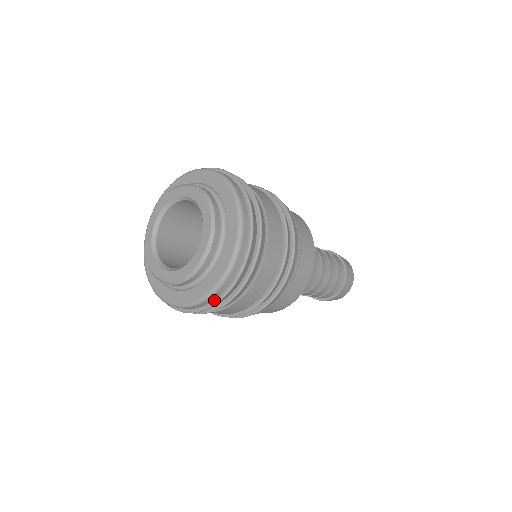
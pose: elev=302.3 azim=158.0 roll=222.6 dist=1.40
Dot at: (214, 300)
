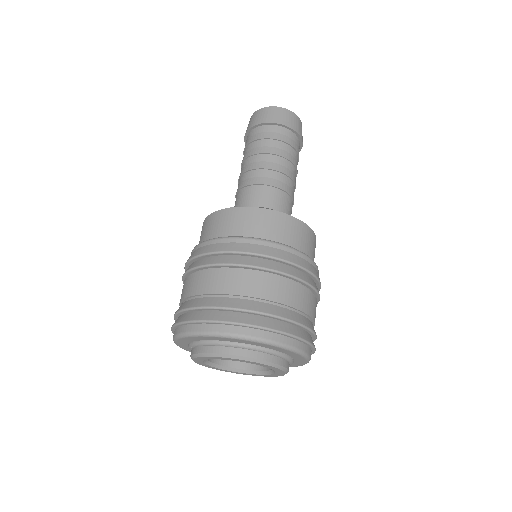
Dot at: occluded
